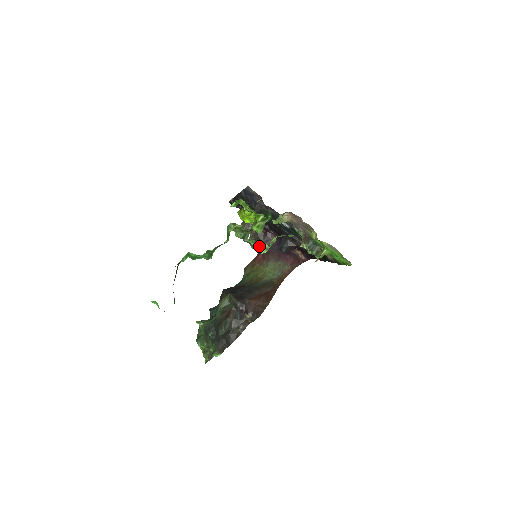
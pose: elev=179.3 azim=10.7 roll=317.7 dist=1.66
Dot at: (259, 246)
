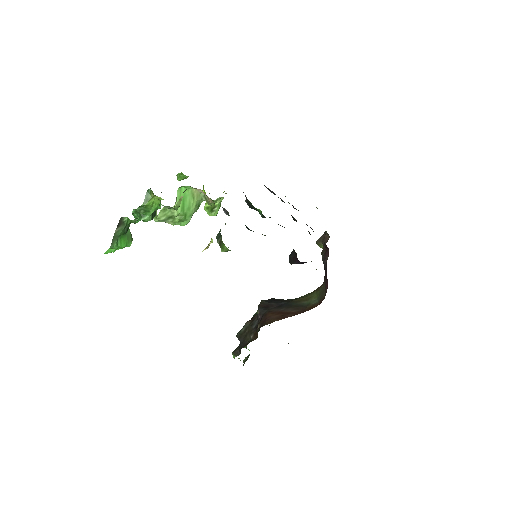
Dot at: occluded
